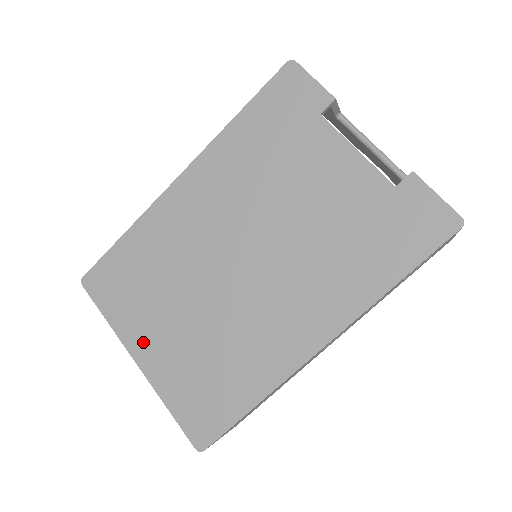
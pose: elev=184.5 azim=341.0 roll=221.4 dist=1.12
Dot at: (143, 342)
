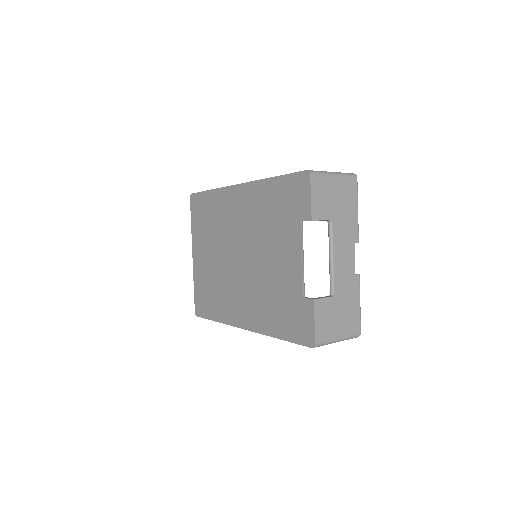
Dot at: (197, 250)
